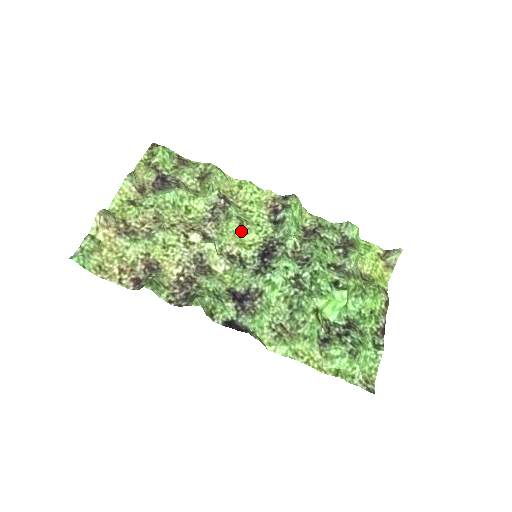
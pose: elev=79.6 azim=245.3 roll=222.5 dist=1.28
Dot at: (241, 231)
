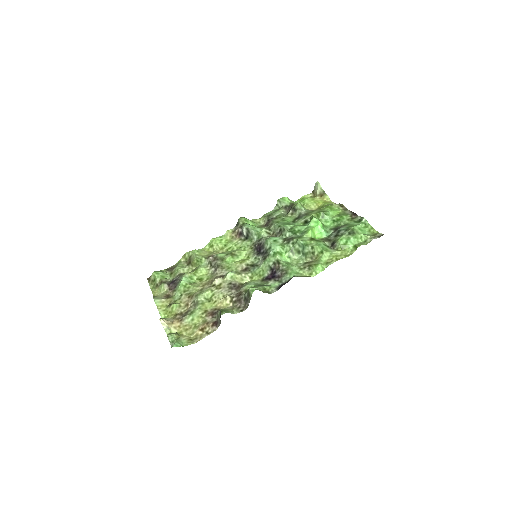
Dot at: (236, 257)
